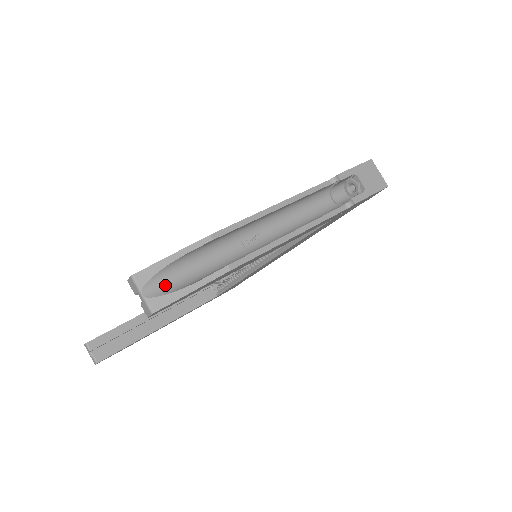
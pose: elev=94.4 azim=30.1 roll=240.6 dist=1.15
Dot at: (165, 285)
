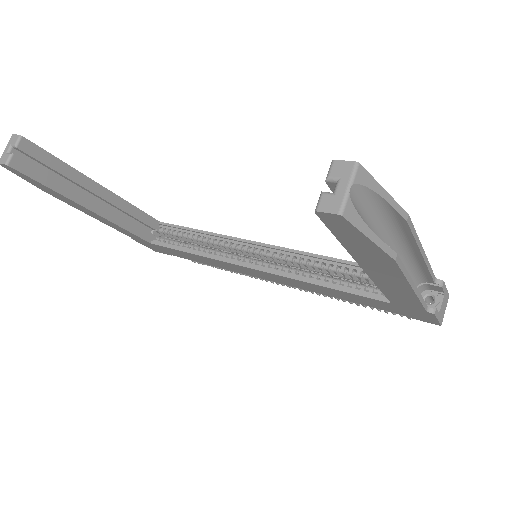
Dot at: (359, 205)
